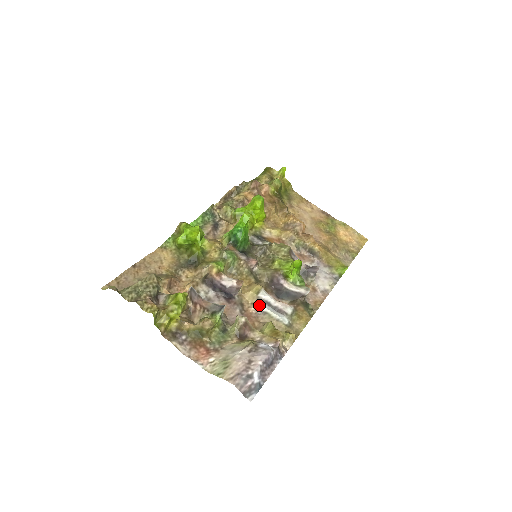
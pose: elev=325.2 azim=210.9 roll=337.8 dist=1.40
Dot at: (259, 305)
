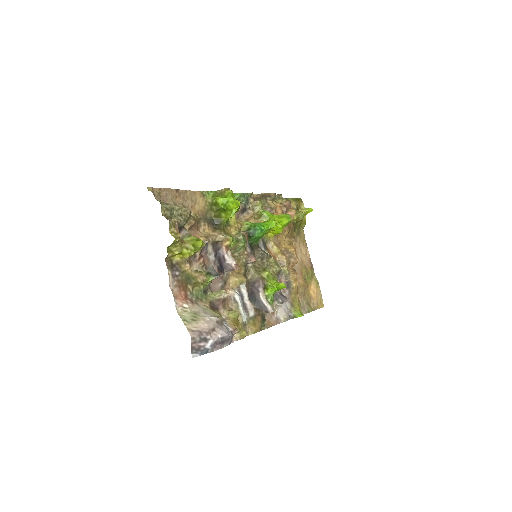
Dot at: (236, 293)
